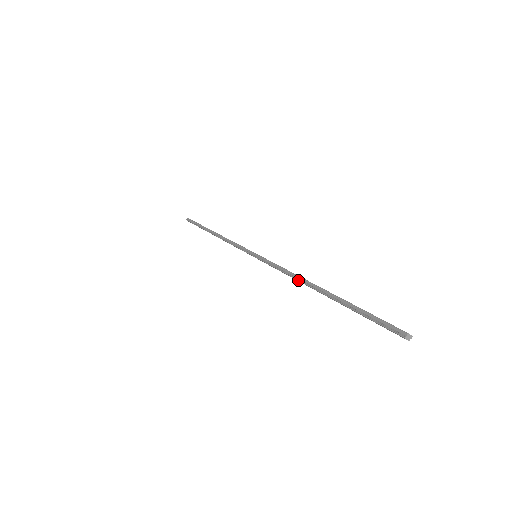
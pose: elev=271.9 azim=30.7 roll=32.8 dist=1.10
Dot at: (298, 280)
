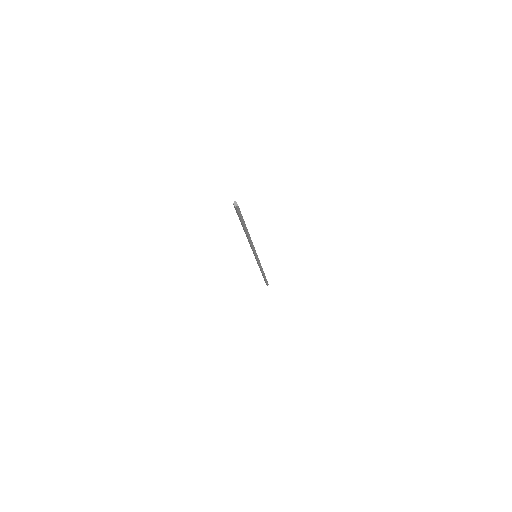
Dot at: occluded
